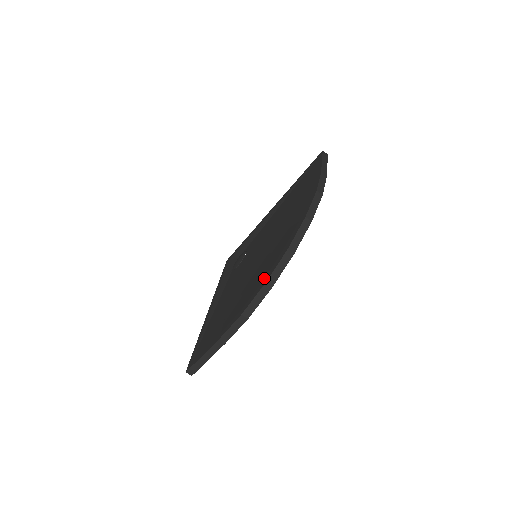
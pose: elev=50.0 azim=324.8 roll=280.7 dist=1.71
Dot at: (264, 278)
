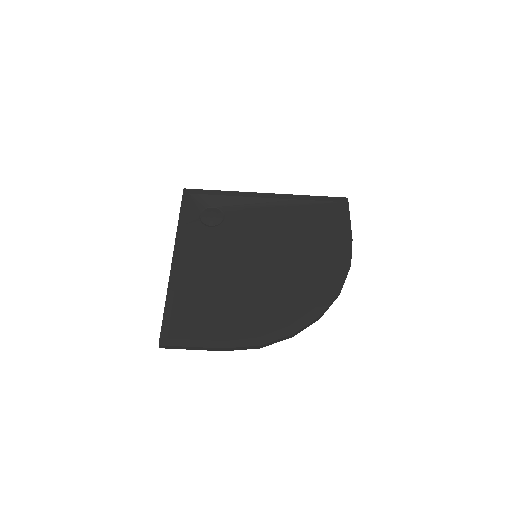
Dot at: (290, 324)
